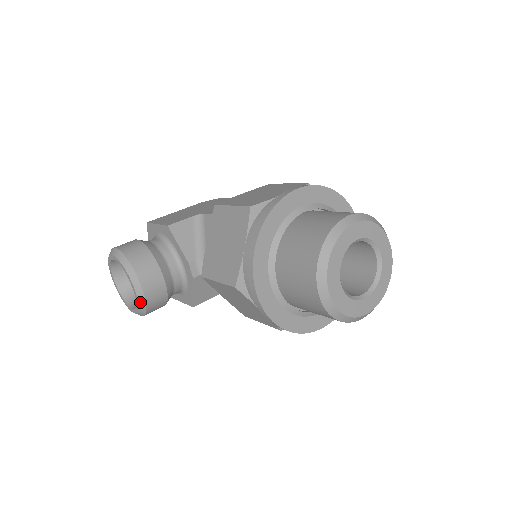
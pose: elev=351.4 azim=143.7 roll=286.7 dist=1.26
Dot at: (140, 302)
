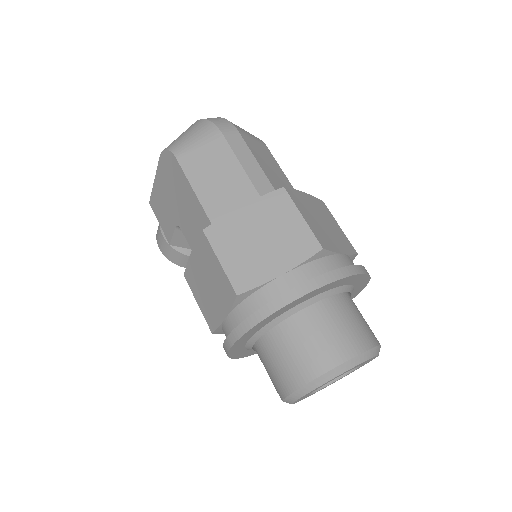
Dot at: occluded
